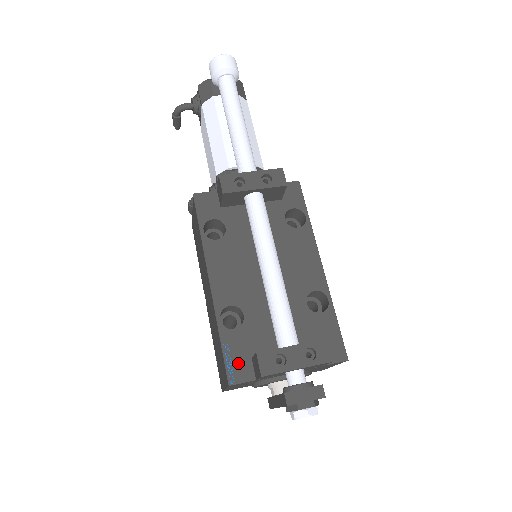
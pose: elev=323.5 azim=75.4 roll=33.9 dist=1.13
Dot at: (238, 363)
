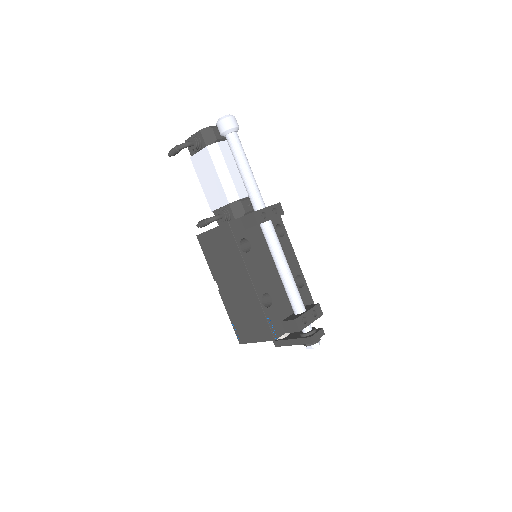
Dot at: (276, 326)
